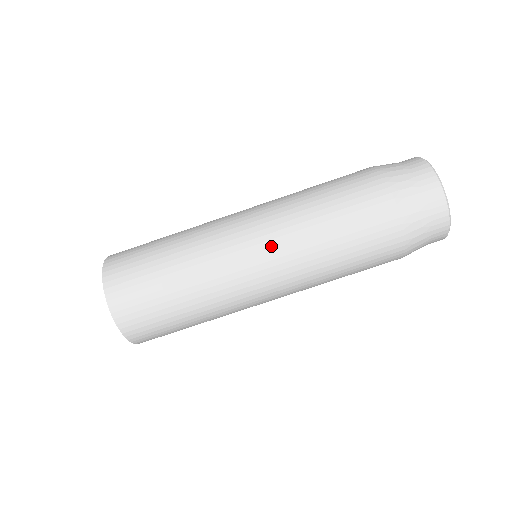
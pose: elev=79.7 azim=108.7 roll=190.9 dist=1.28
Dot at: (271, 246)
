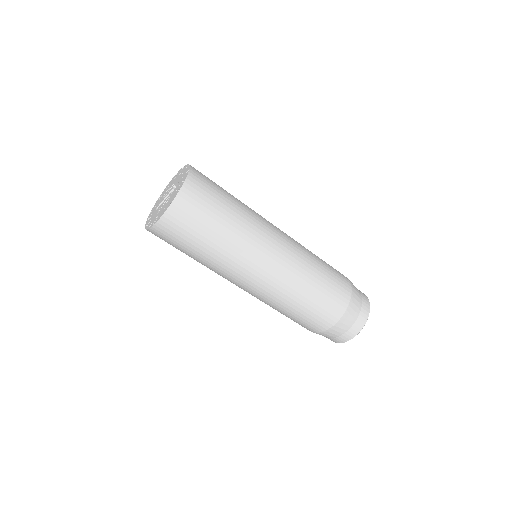
Dot at: (272, 281)
